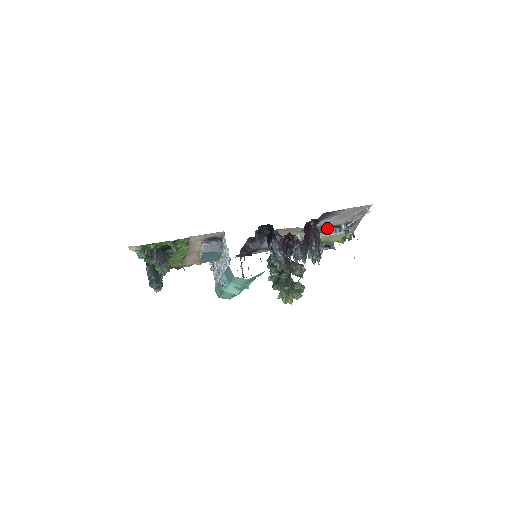
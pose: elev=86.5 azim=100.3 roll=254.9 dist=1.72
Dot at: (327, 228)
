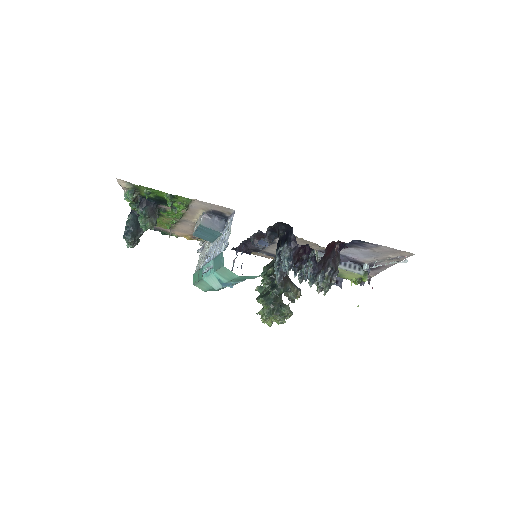
Dot at: (347, 260)
